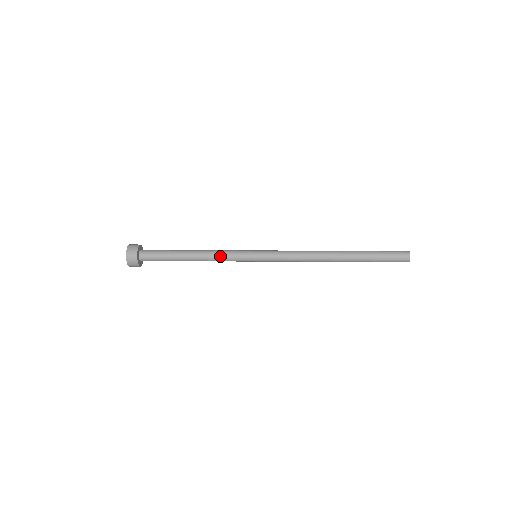
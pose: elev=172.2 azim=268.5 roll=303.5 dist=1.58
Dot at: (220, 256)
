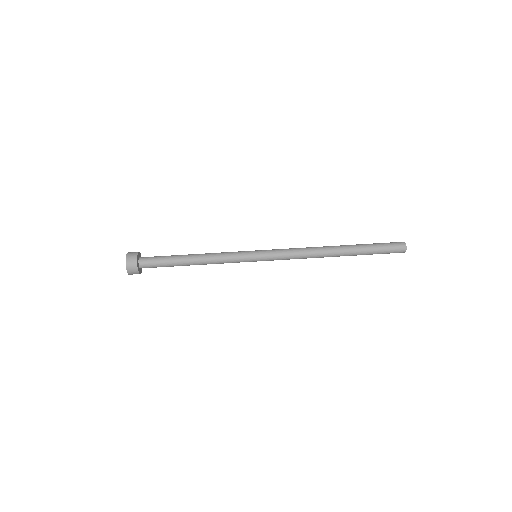
Dot at: occluded
